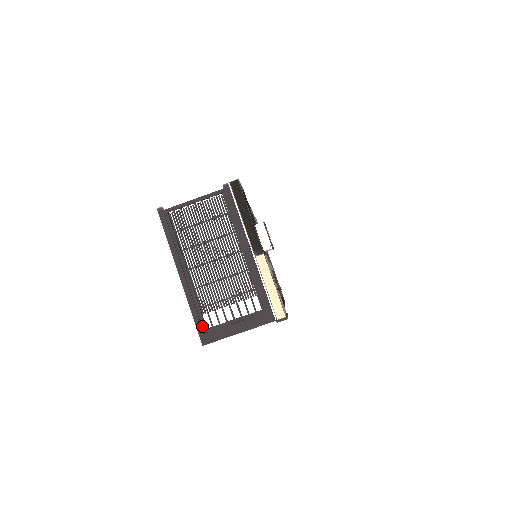
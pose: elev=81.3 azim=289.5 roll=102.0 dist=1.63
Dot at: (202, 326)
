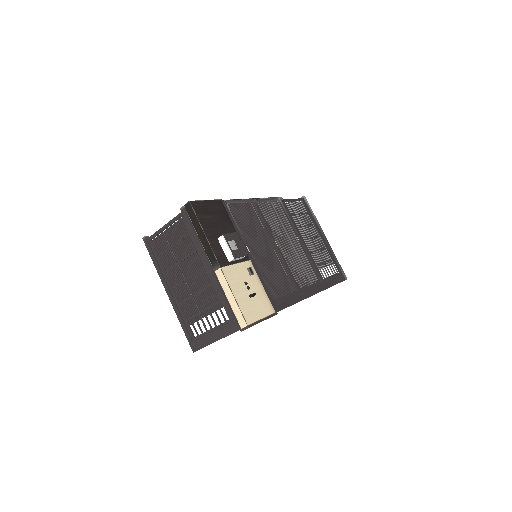
Dot at: (190, 336)
